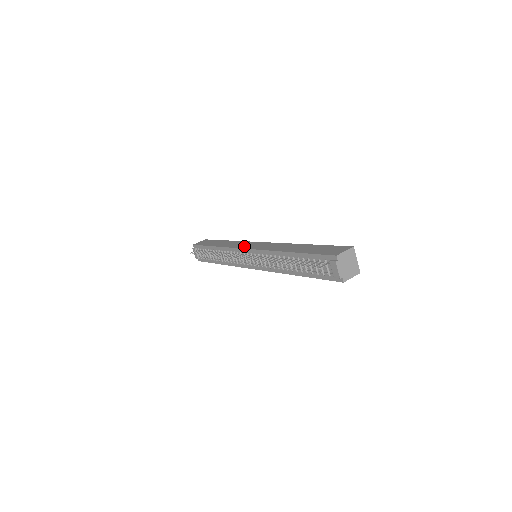
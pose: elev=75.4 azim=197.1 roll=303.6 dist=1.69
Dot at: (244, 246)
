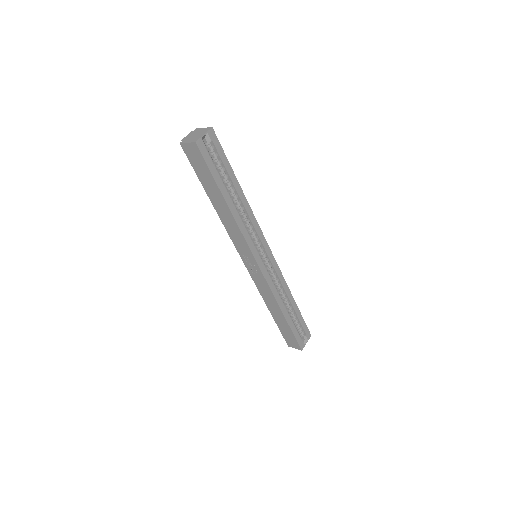
Dot at: occluded
